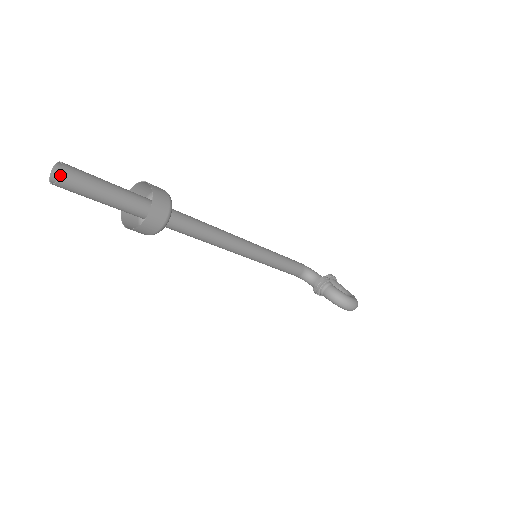
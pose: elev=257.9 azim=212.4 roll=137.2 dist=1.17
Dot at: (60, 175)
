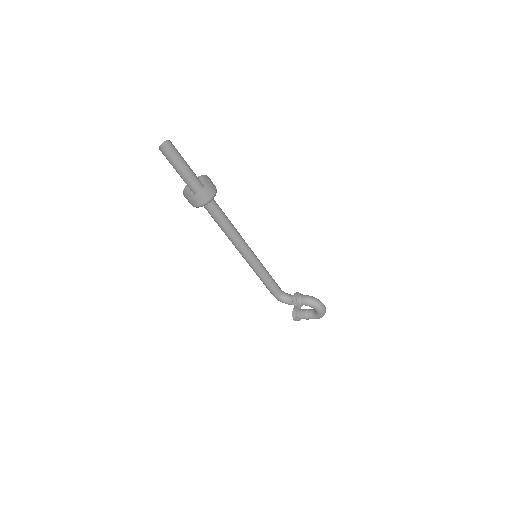
Dot at: (169, 142)
